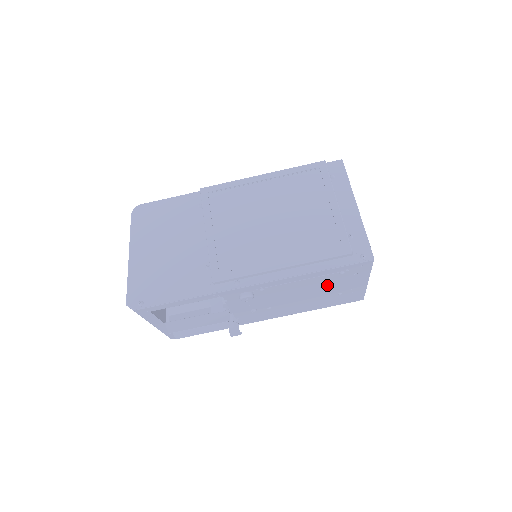
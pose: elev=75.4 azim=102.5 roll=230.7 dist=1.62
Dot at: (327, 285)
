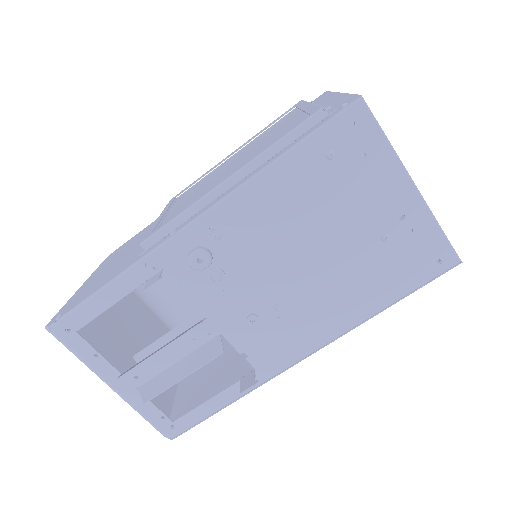
Dot at: (334, 207)
